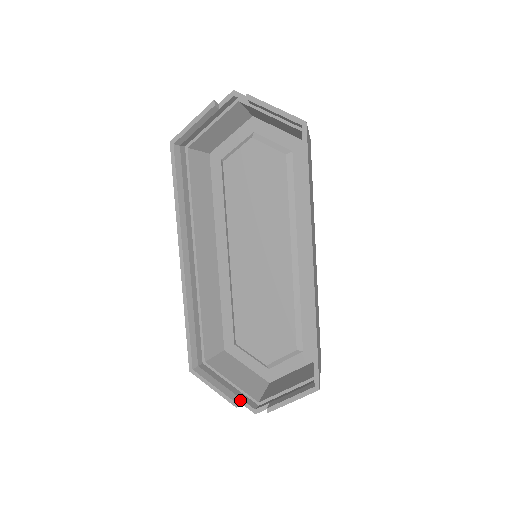
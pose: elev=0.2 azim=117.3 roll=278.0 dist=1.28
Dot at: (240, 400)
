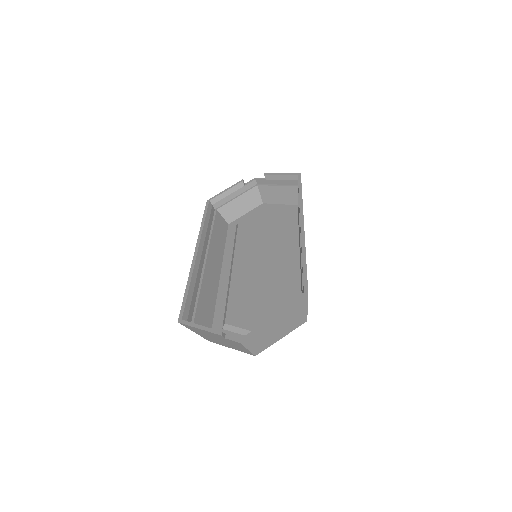
Dot at: (225, 336)
